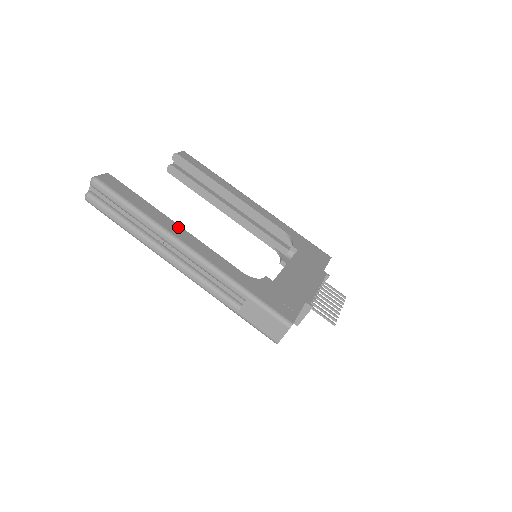
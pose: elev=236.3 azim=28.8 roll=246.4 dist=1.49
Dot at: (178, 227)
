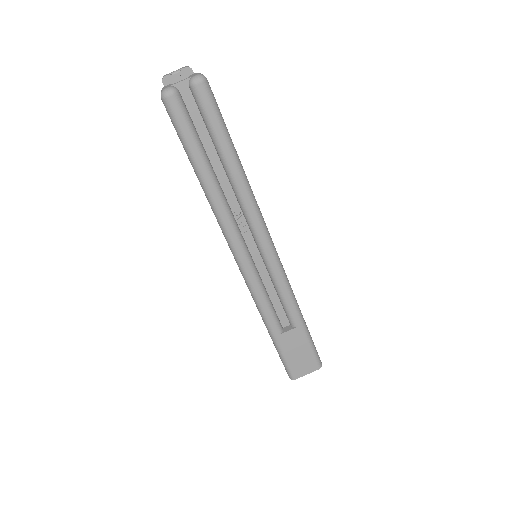
Dot at: occluded
